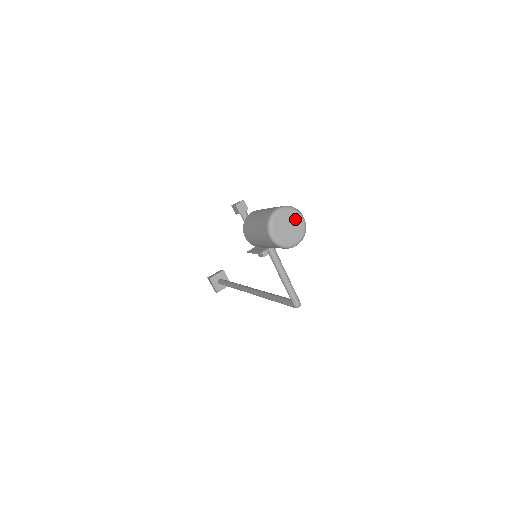
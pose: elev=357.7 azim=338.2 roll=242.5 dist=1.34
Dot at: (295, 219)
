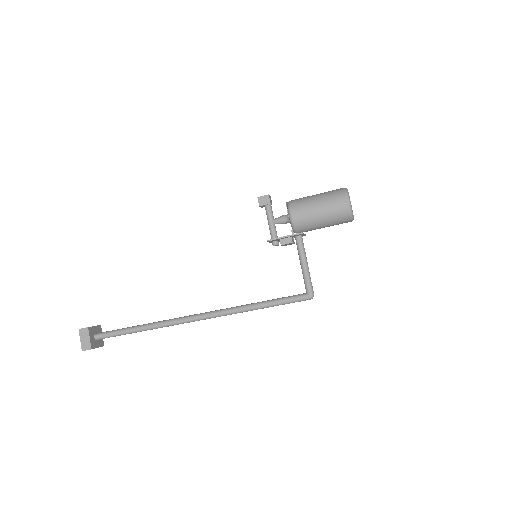
Dot at: occluded
